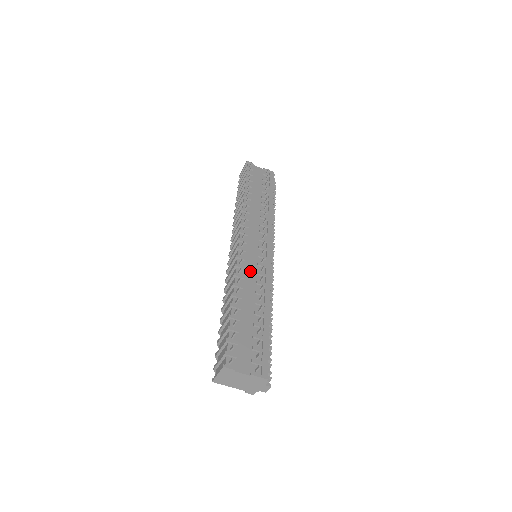
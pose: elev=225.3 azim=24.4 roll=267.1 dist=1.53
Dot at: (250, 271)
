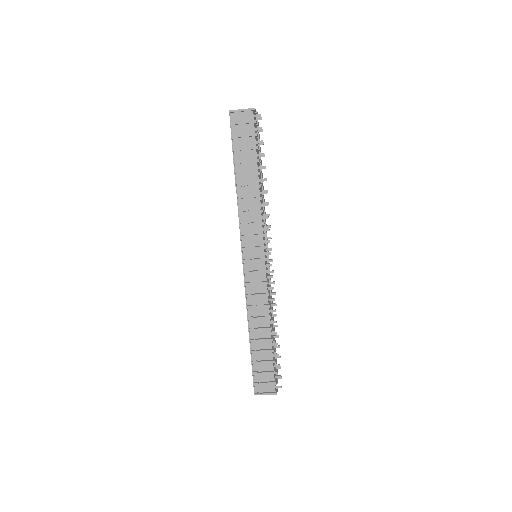
Dot at: occluded
